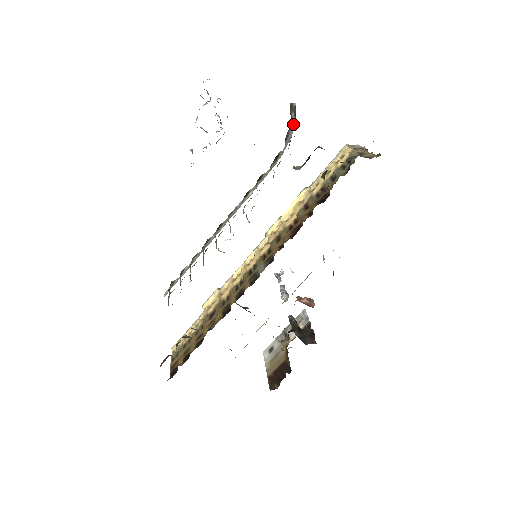
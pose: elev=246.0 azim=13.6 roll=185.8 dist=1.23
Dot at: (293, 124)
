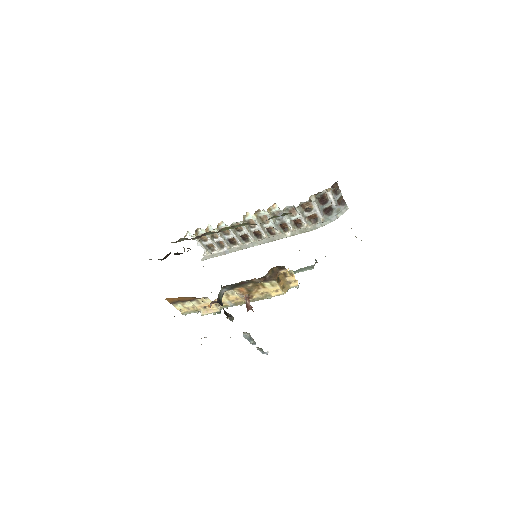
Dot at: occluded
